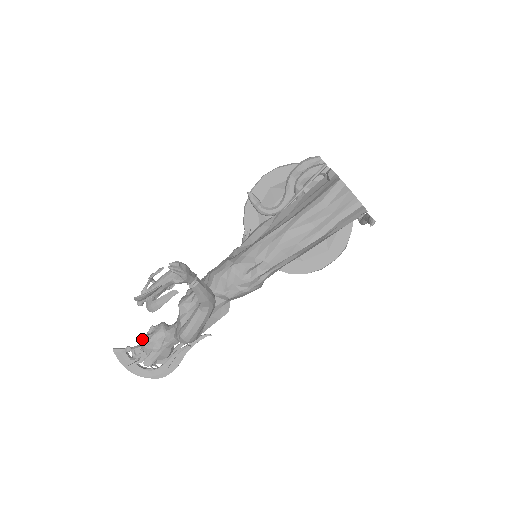
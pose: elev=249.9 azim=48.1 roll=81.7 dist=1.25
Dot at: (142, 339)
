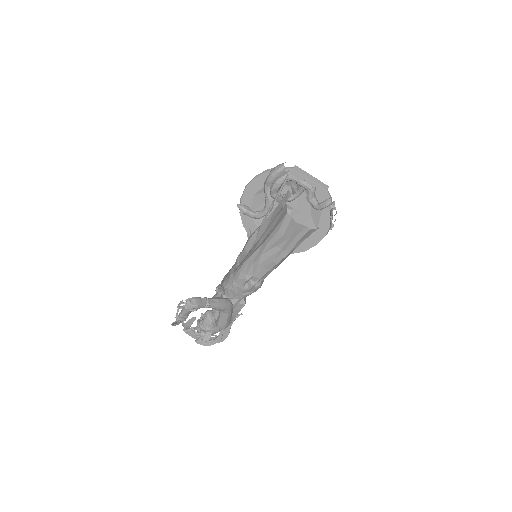
Dot at: (198, 323)
